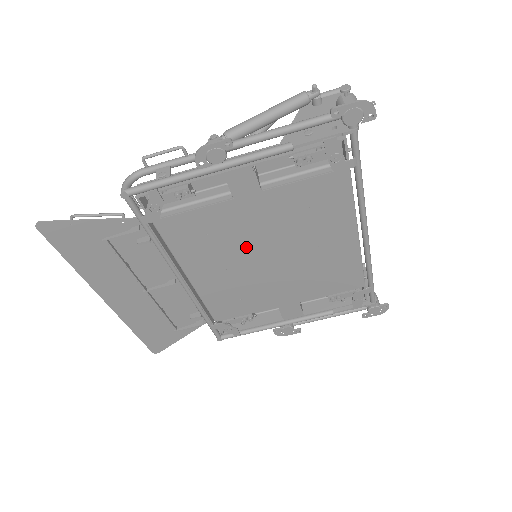
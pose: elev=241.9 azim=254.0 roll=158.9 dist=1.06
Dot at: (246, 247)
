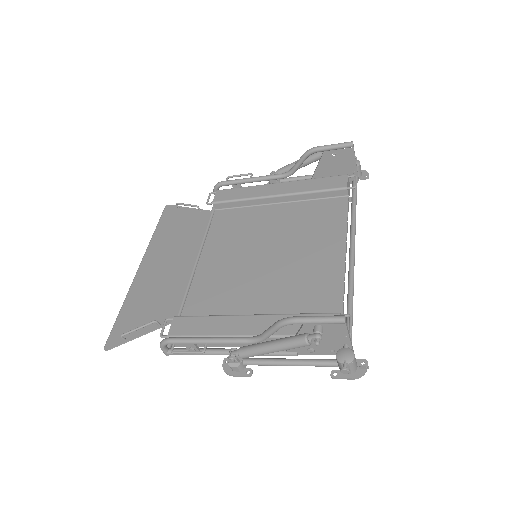
Dot at: occluded
